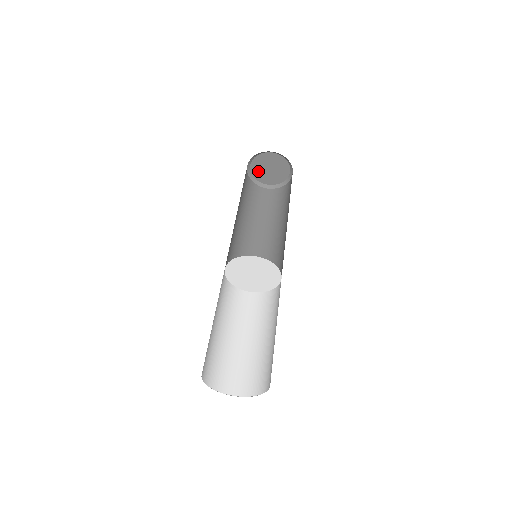
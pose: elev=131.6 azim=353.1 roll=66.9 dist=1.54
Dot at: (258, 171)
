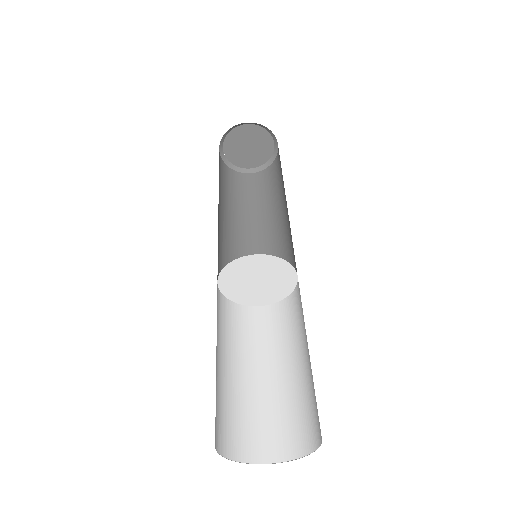
Dot at: (238, 157)
